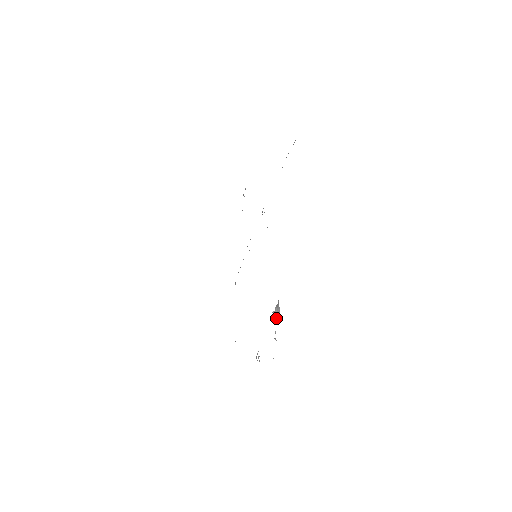
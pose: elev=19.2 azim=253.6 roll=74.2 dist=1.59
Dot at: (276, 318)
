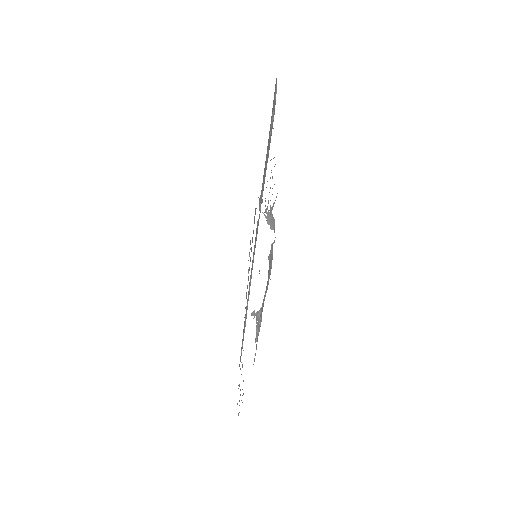
Dot at: (269, 224)
